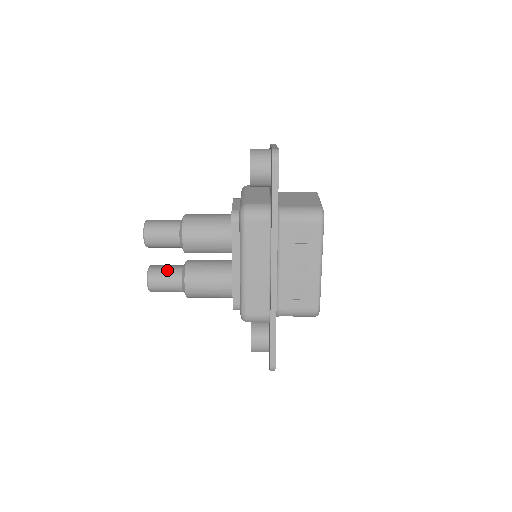
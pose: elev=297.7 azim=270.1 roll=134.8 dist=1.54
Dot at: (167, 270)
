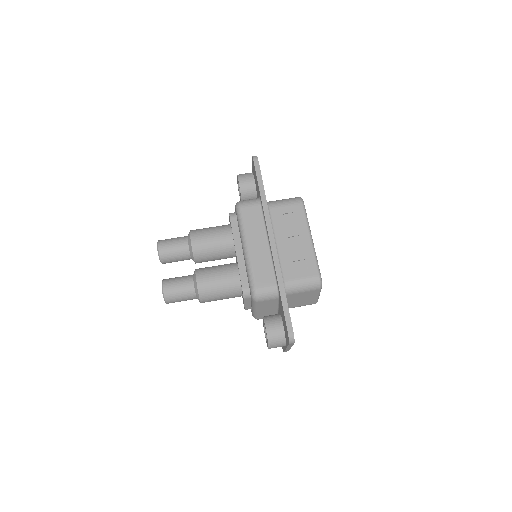
Dot at: (179, 277)
